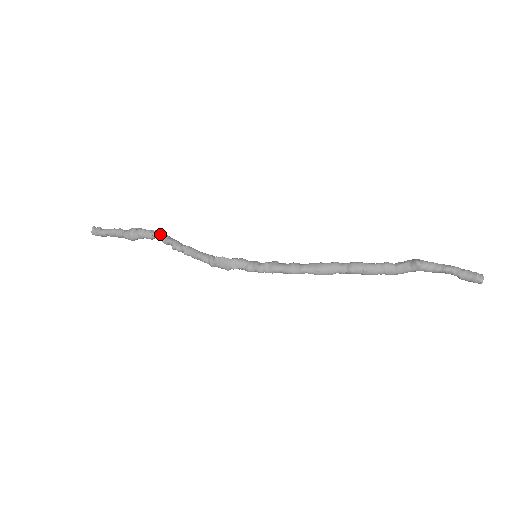
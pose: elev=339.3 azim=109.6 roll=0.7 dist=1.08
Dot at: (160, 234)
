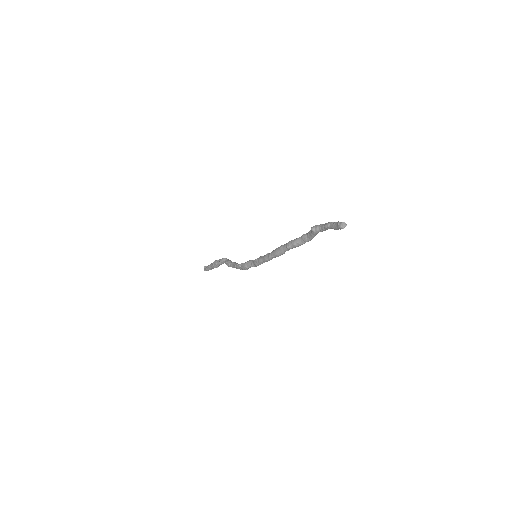
Dot at: (223, 260)
